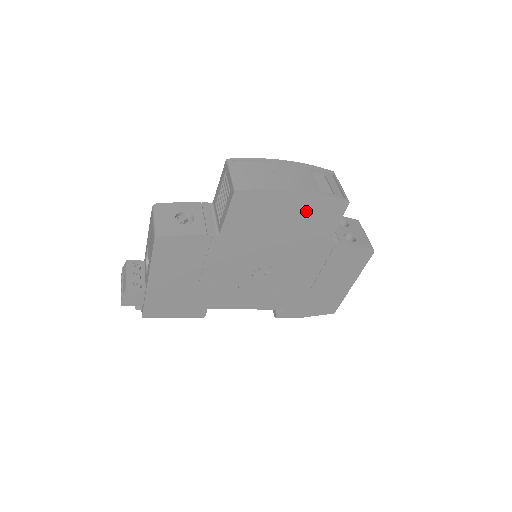
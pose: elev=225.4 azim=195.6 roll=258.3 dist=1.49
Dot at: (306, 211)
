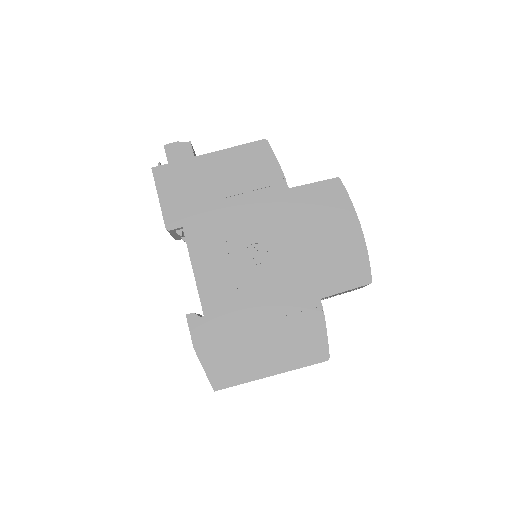
Dot at: (345, 249)
